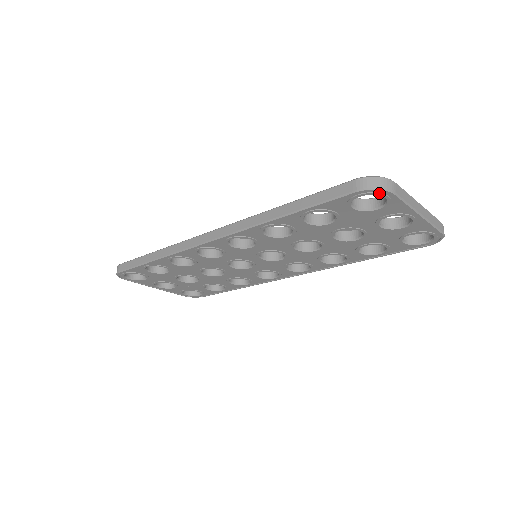
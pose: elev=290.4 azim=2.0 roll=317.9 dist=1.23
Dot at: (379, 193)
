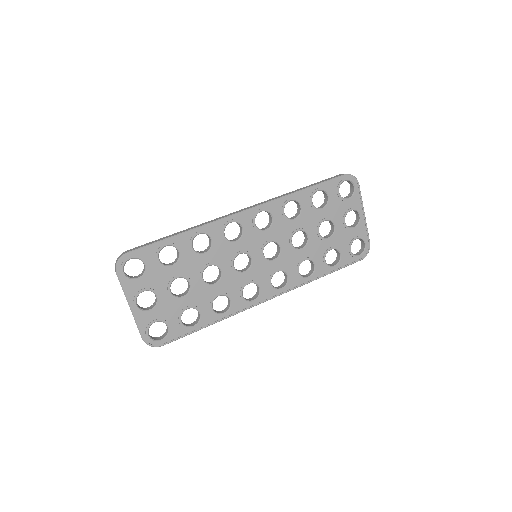
Dot at: (353, 180)
